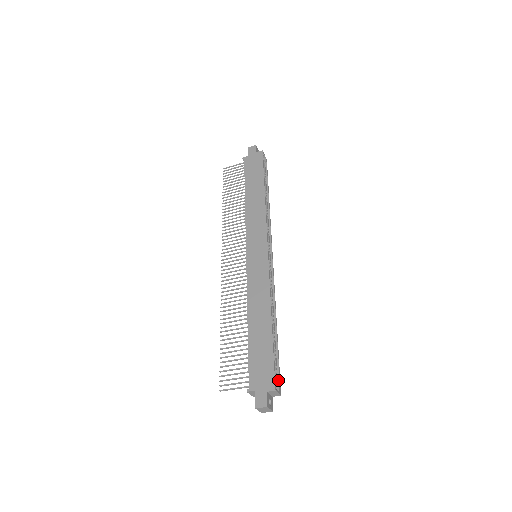
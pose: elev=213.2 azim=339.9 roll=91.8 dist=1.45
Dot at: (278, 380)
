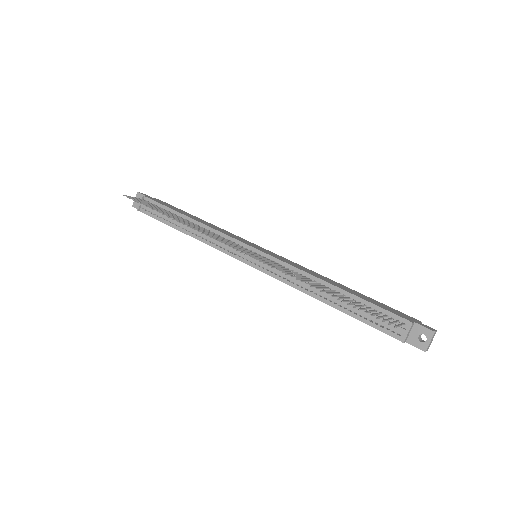
Dot at: occluded
